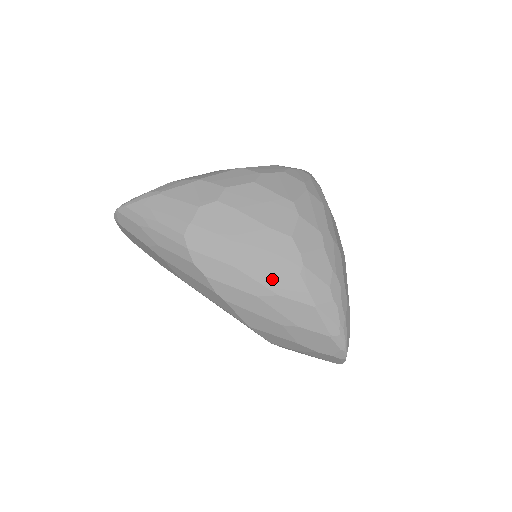
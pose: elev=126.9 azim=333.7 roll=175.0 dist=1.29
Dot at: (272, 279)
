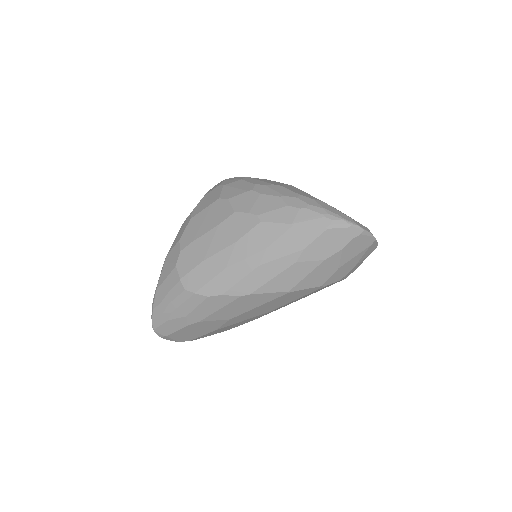
Dot at: (252, 245)
